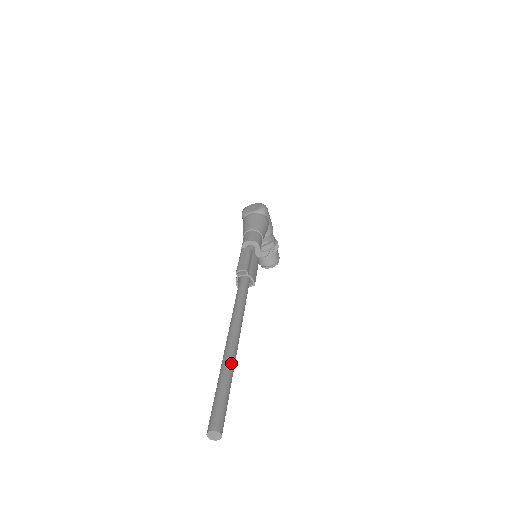
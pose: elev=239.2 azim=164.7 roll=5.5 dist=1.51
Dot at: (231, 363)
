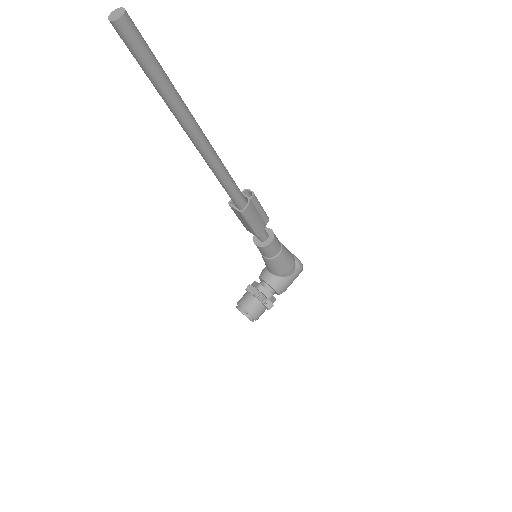
Dot at: (182, 100)
